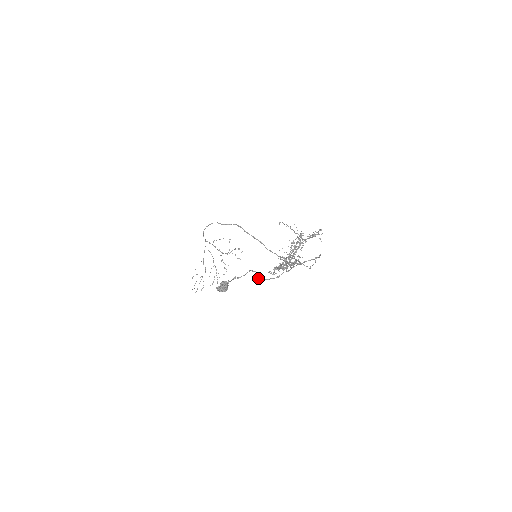
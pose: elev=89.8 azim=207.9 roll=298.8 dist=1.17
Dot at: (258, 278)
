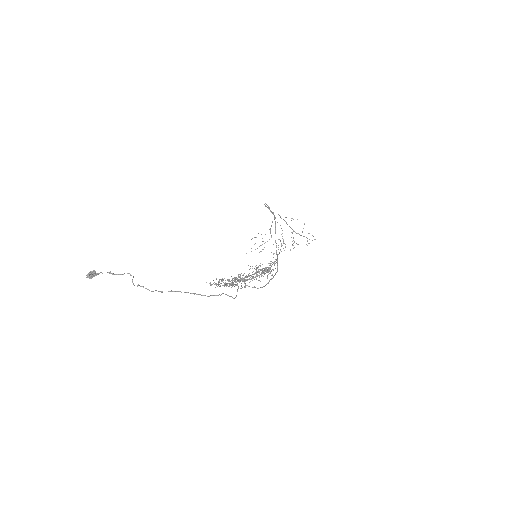
Dot at: occluded
